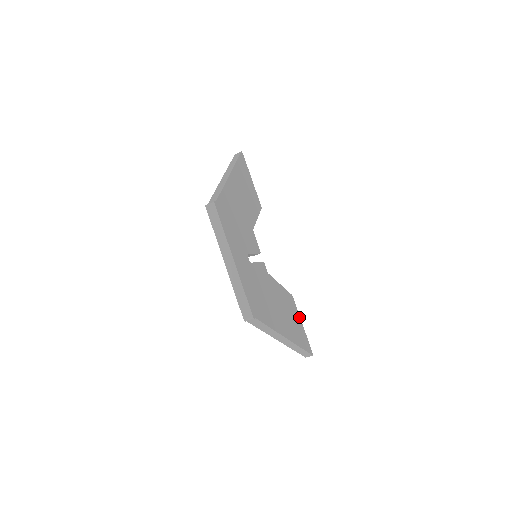
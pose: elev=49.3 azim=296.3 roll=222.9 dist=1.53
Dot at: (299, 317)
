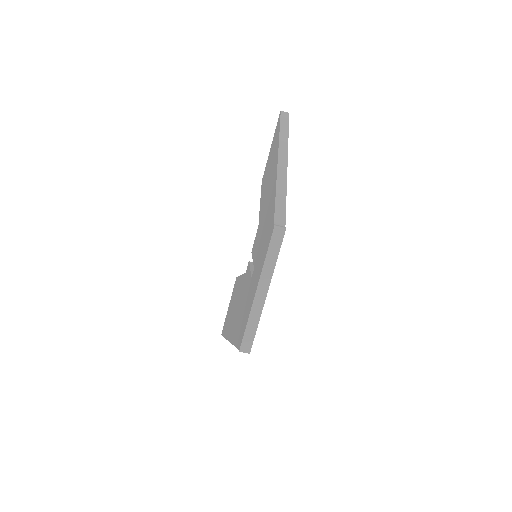
Dot at: occluded
